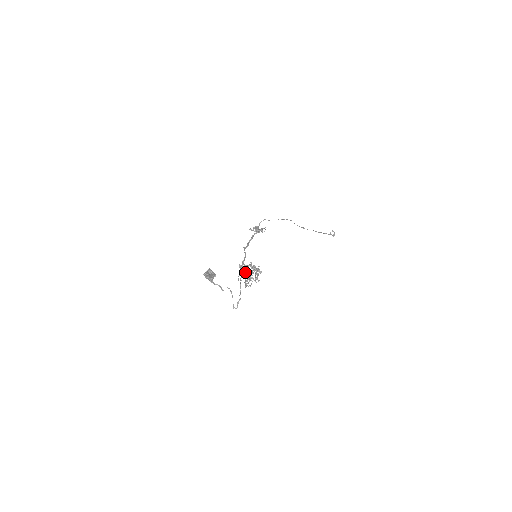
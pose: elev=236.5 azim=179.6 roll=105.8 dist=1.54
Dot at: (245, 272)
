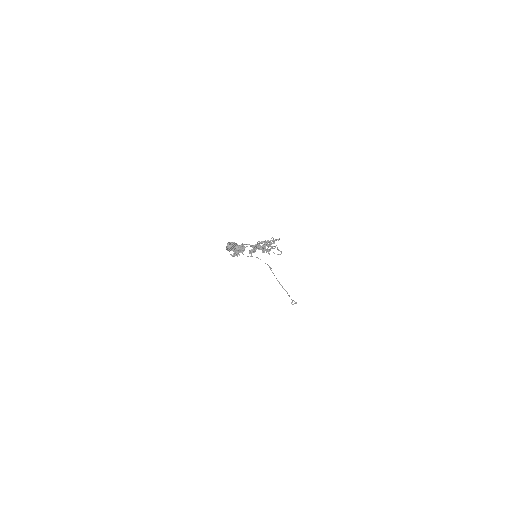
Dot at: occluded
